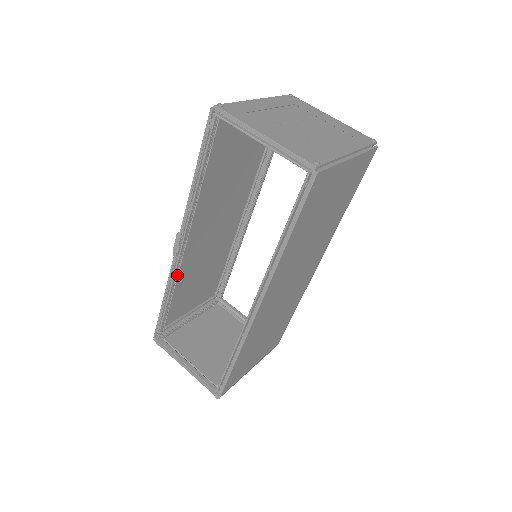
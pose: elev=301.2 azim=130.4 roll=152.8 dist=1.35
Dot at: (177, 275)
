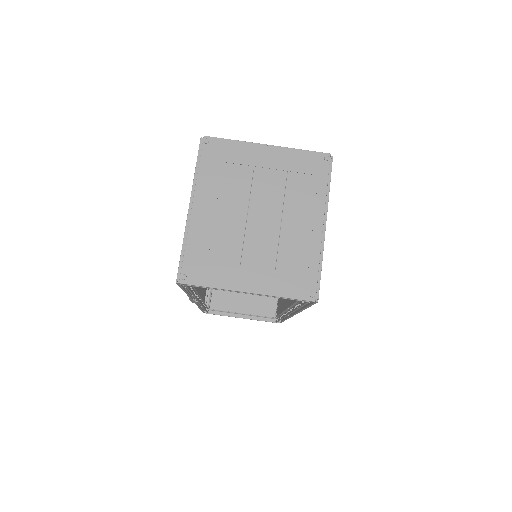
Dot at: (203, 302)
